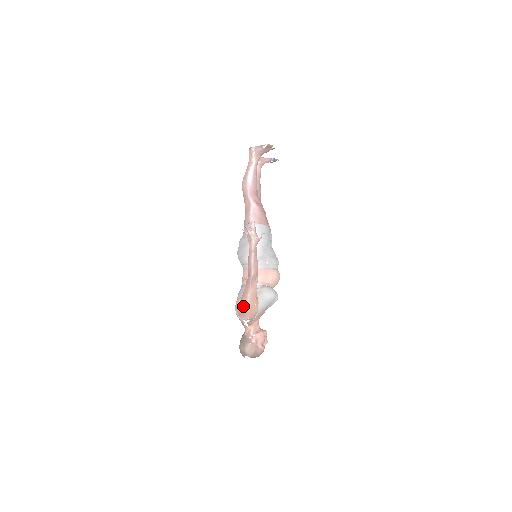
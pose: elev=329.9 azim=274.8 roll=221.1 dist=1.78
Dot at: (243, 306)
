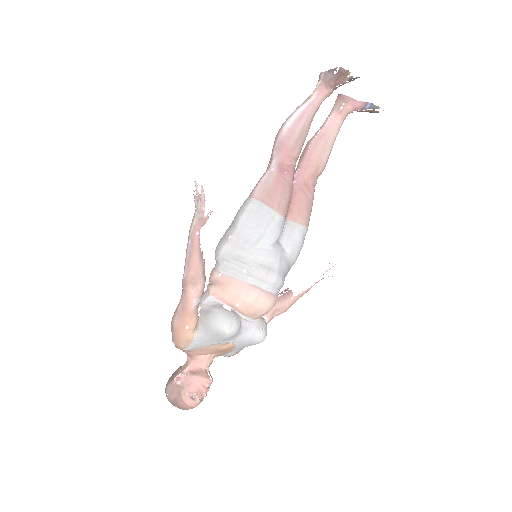
Dot at: occluded
